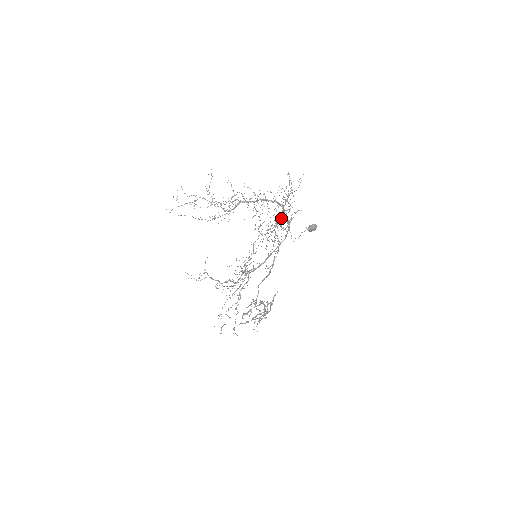
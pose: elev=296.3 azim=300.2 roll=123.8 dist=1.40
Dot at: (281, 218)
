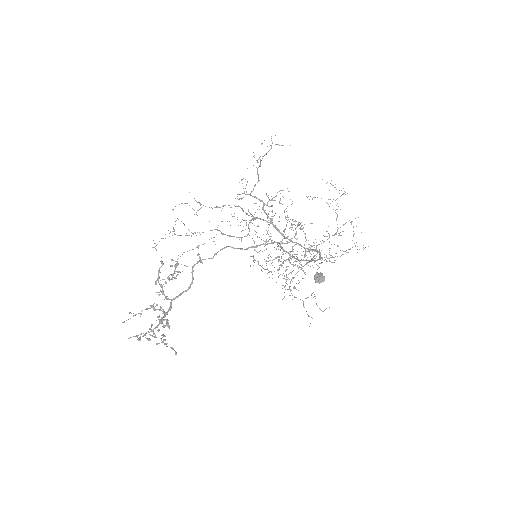
Dot at: occluded
